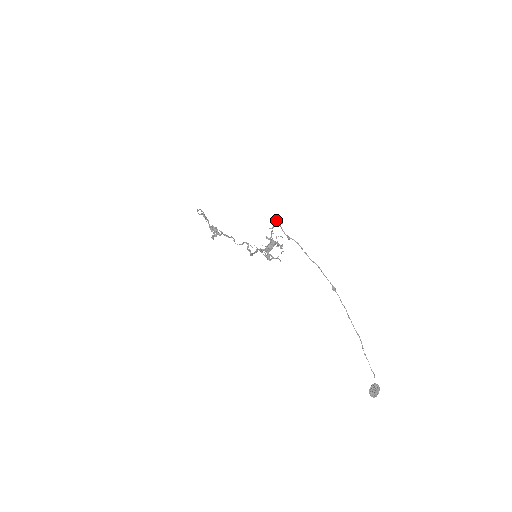
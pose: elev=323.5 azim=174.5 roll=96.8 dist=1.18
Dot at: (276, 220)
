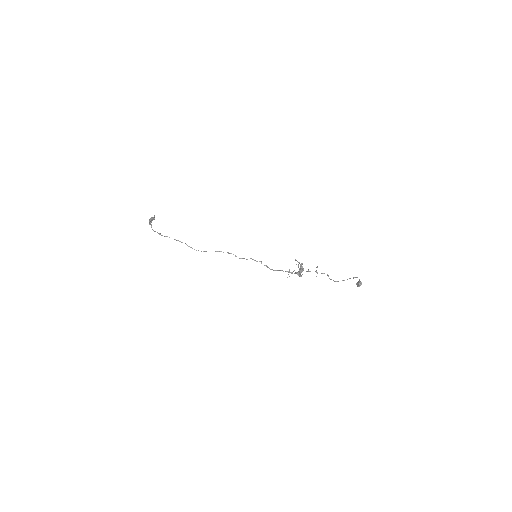
Dot at: (321, 273)
